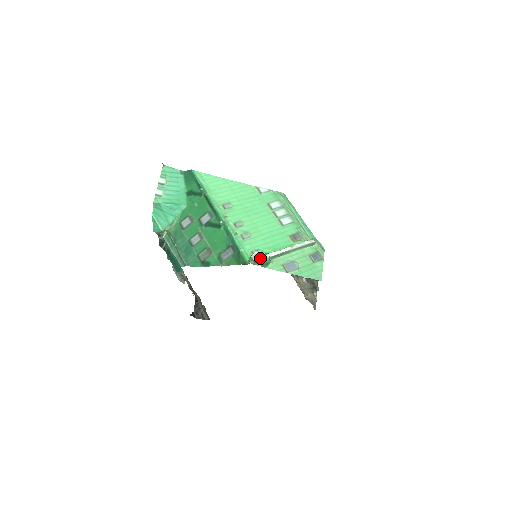
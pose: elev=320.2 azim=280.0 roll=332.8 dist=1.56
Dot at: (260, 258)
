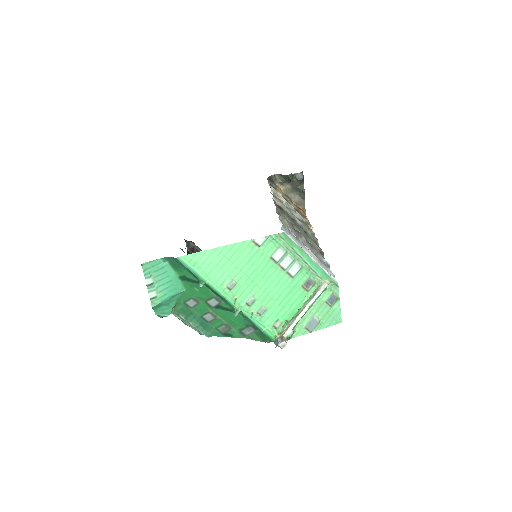
Dot at: (285, 336)
